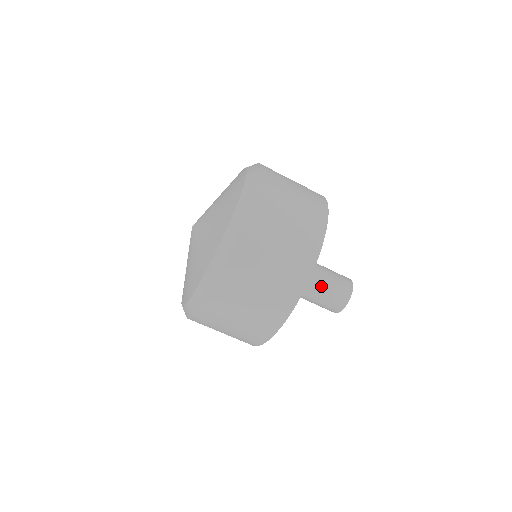
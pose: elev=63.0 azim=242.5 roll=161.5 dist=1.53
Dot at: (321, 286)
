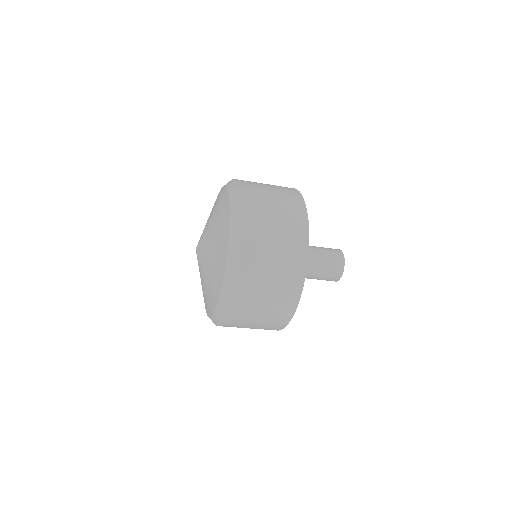
Dot at: (316, 272)
